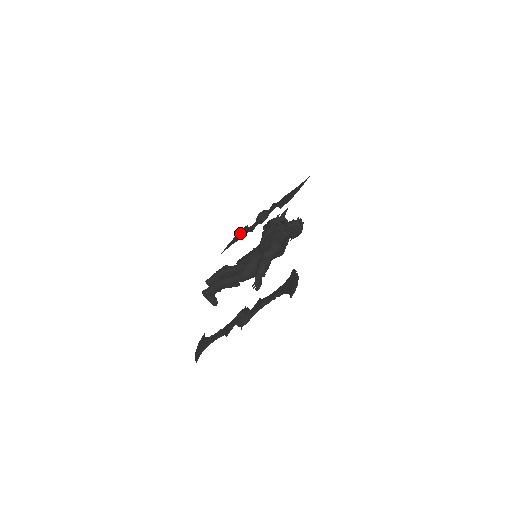
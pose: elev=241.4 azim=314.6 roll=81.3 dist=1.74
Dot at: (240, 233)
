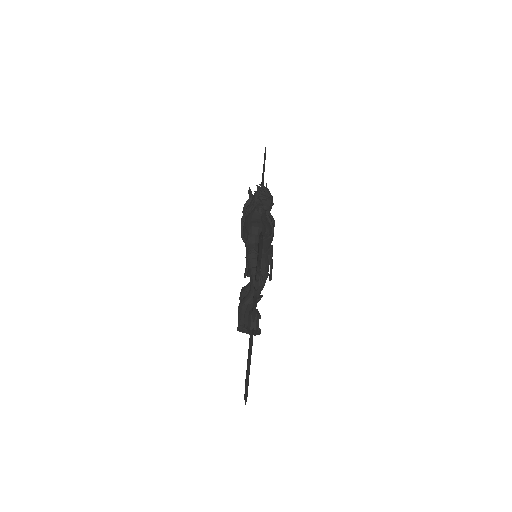
Dot at: occluded
